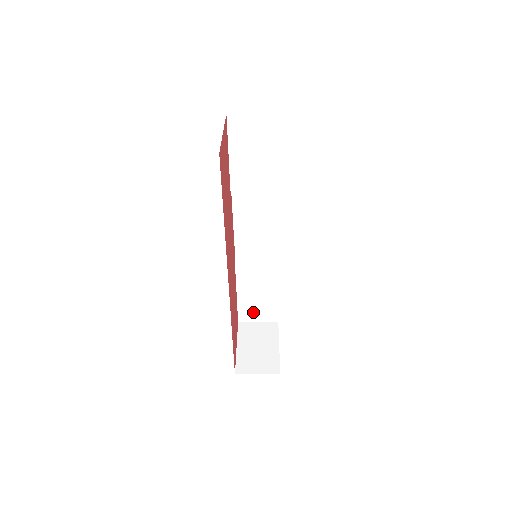
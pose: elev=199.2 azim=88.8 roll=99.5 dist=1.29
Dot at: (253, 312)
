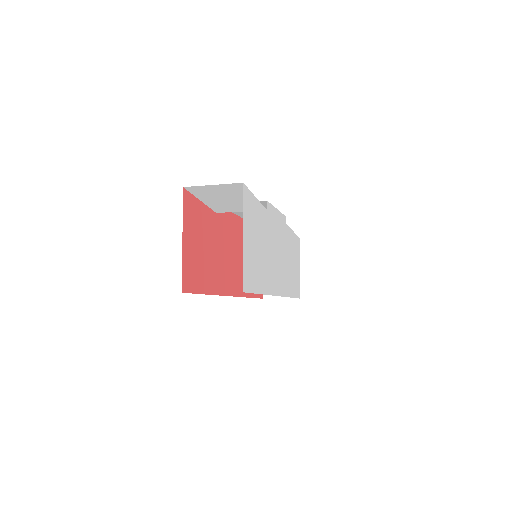
Dot at: occluded
